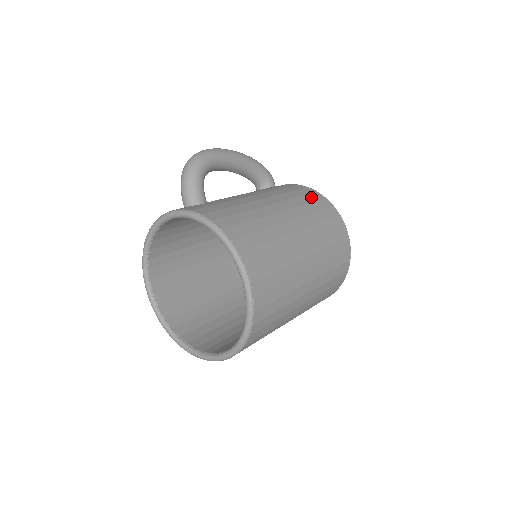
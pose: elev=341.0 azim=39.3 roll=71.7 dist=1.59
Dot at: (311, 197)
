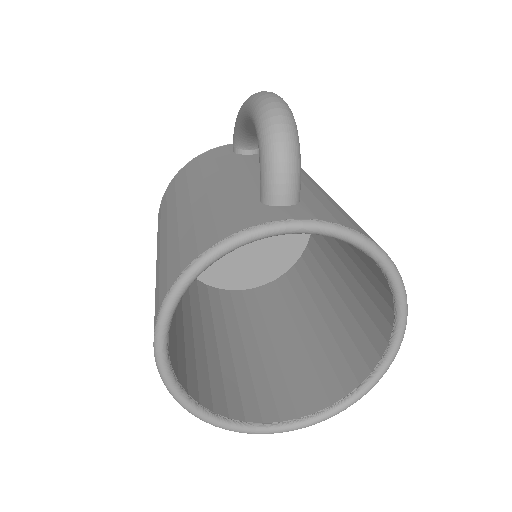
Dot at: occluded
